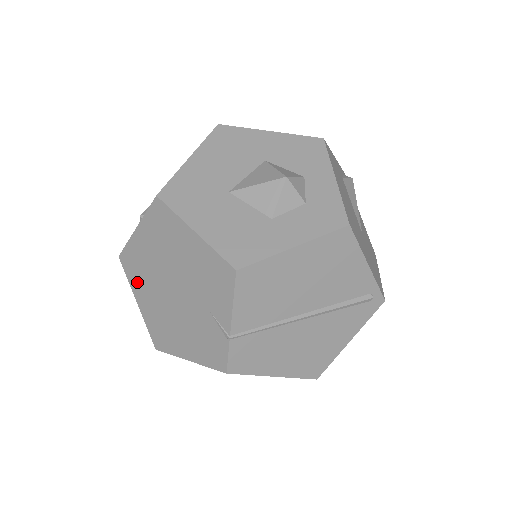
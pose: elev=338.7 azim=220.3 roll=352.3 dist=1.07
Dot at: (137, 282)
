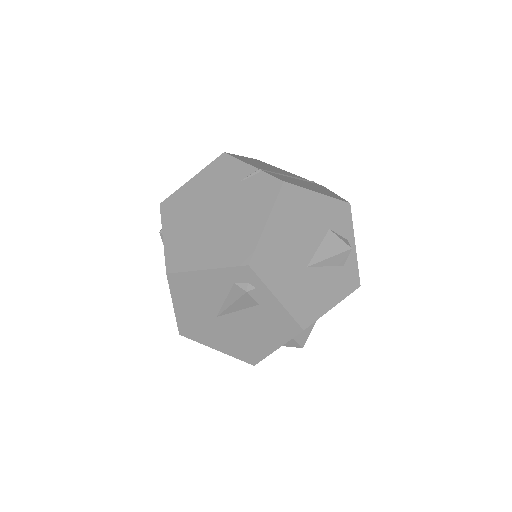
Dot at: (192, 258)
